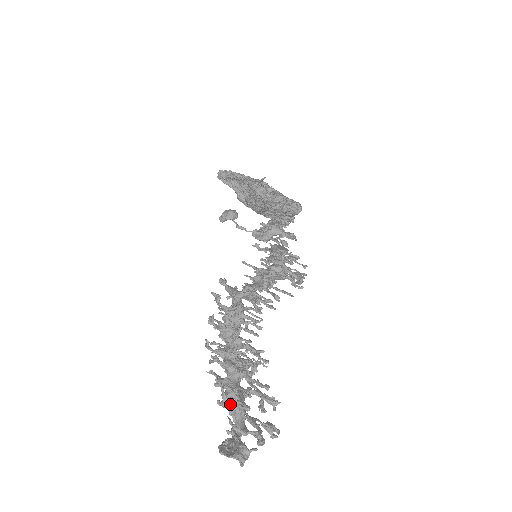
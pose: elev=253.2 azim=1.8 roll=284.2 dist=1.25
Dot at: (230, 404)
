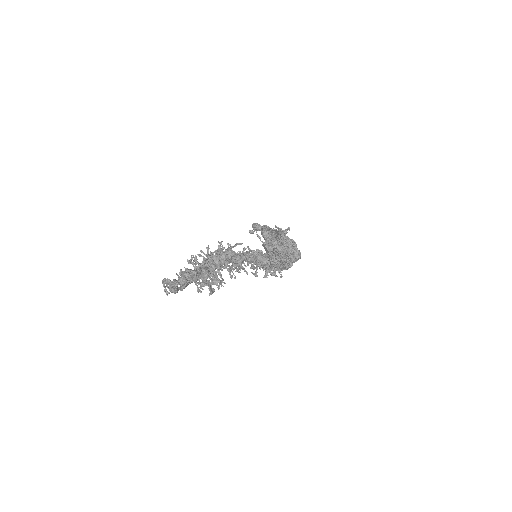
Dot at: (187, 275)
